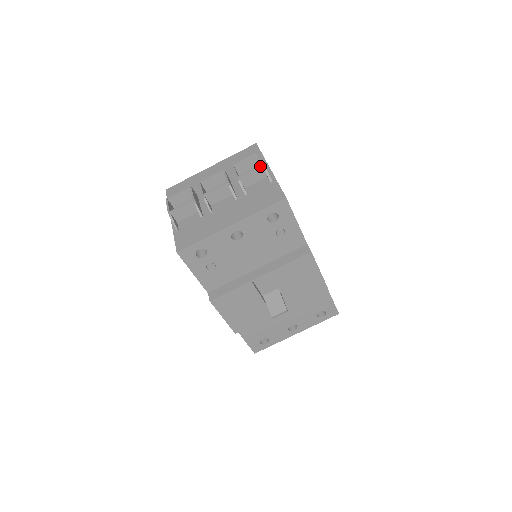
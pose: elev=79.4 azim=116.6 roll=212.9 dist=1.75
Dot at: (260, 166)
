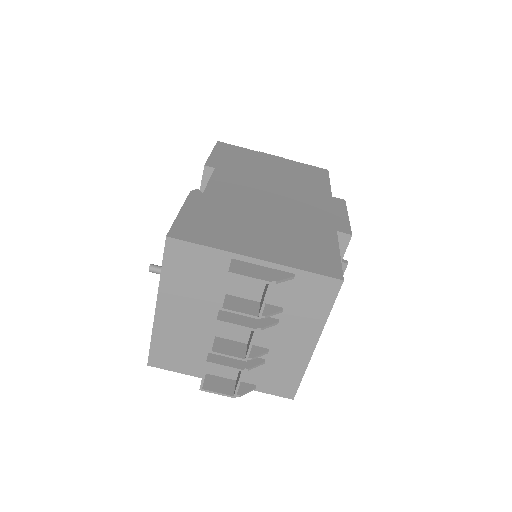
Dot at: occluded
